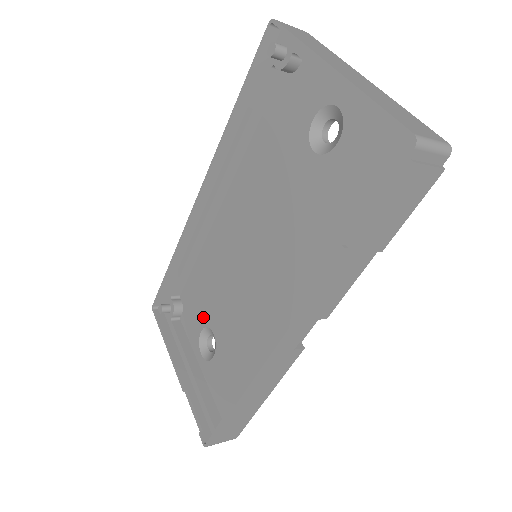
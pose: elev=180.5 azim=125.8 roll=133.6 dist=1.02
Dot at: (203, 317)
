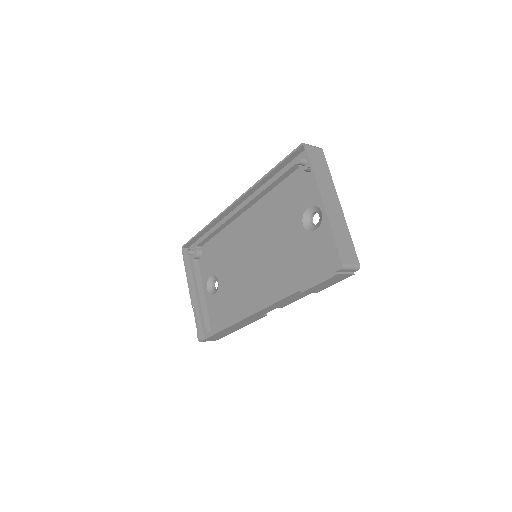
Dot at: (214, 269)
